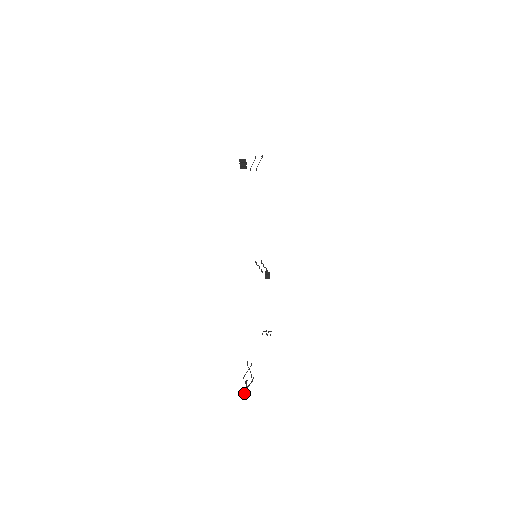
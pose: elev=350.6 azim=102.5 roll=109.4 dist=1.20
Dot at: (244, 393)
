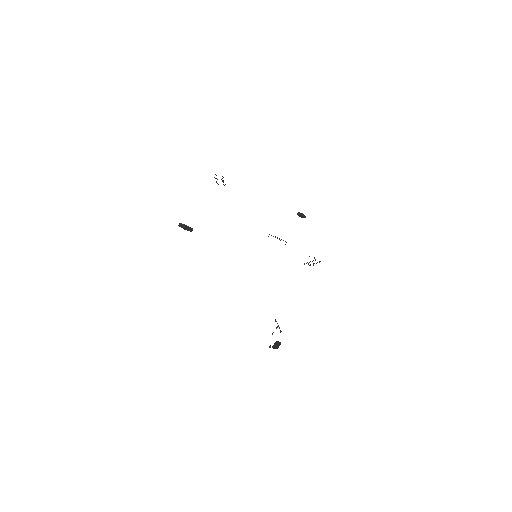
Dot at: (273, 347)
